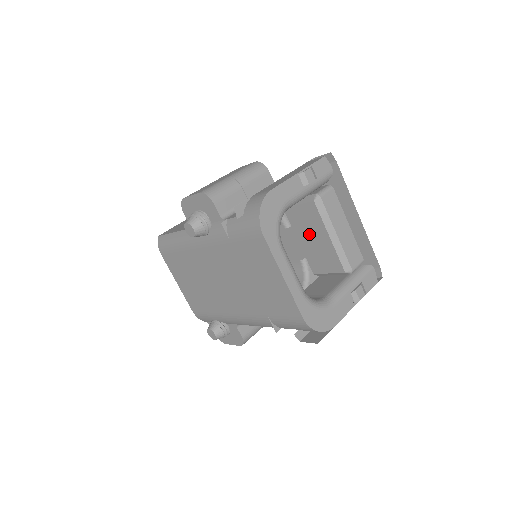
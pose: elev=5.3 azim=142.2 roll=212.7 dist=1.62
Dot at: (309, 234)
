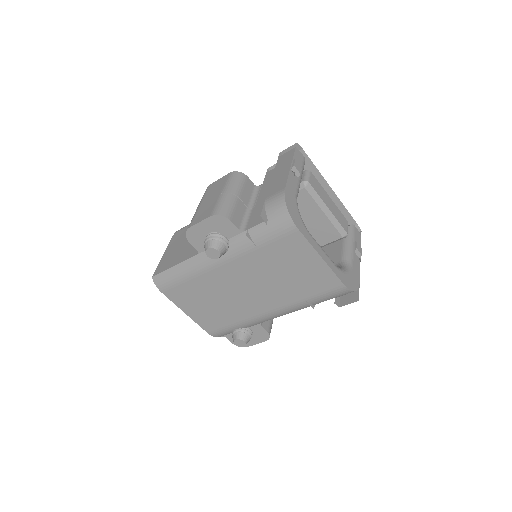
Dot at: (302, 218)
